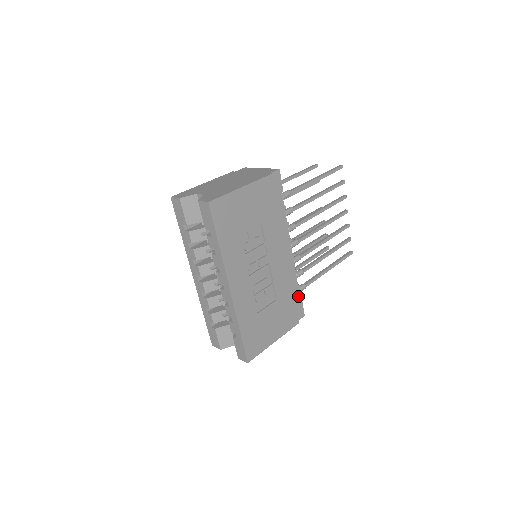
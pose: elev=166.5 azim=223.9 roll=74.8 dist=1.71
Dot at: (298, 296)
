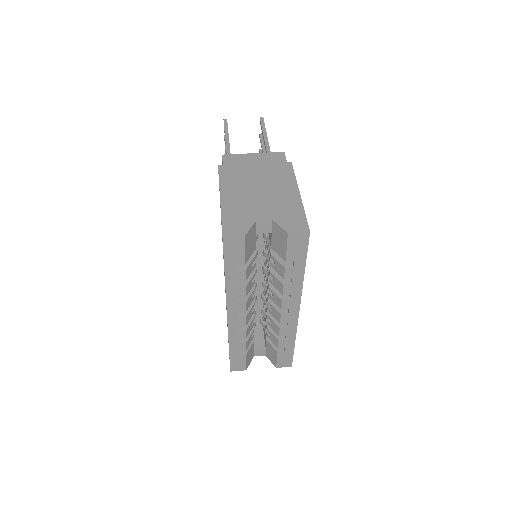
Dot at: occluded
